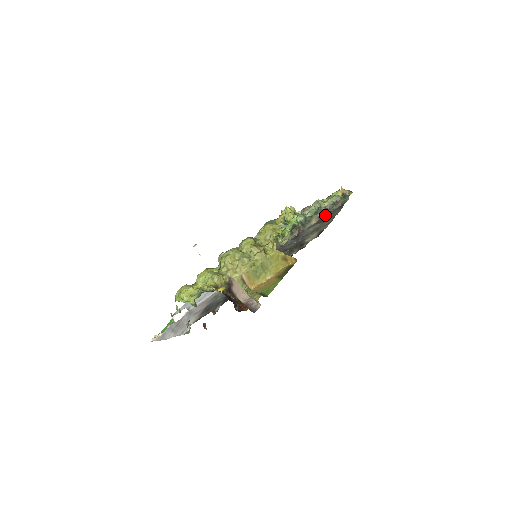
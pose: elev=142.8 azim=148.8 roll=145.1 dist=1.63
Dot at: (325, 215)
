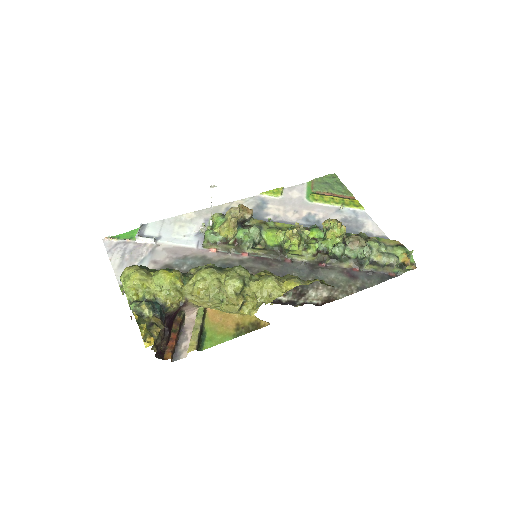
Dot at: (362, 269)
